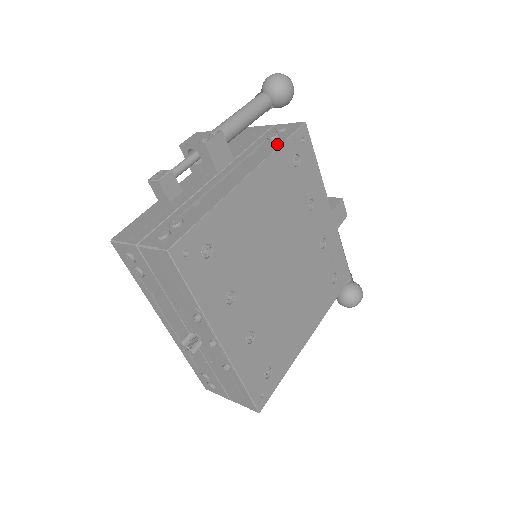
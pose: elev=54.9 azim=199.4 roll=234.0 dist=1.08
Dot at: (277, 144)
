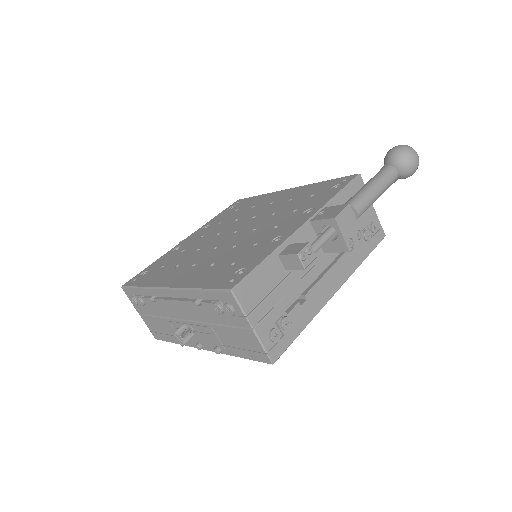
Dot at: (364, 256)
